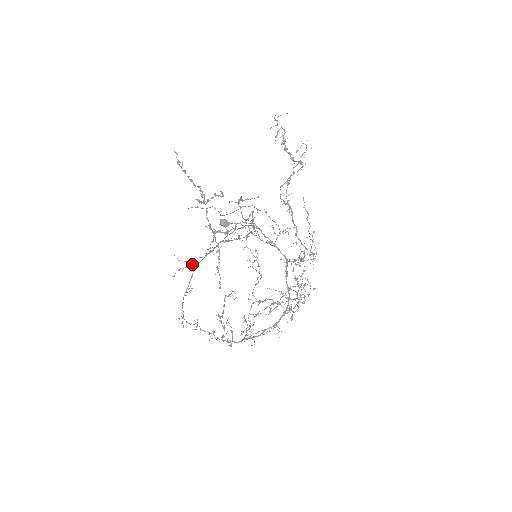
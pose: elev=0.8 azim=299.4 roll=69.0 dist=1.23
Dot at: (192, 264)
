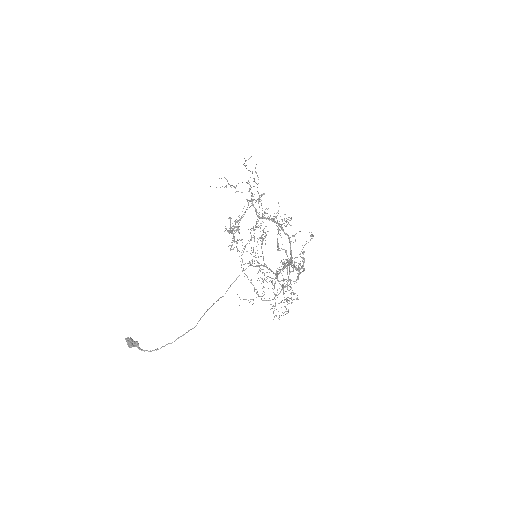
Dot at: occluded
